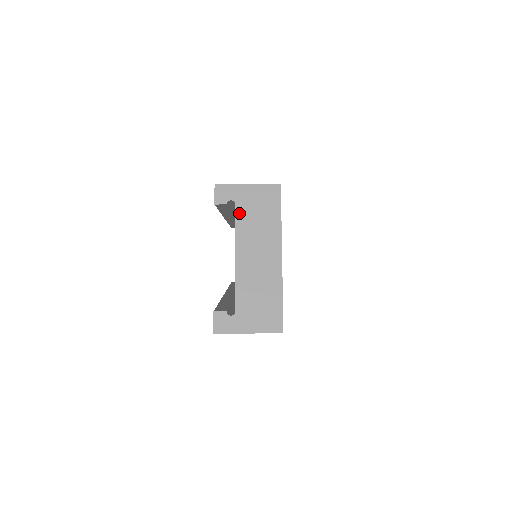
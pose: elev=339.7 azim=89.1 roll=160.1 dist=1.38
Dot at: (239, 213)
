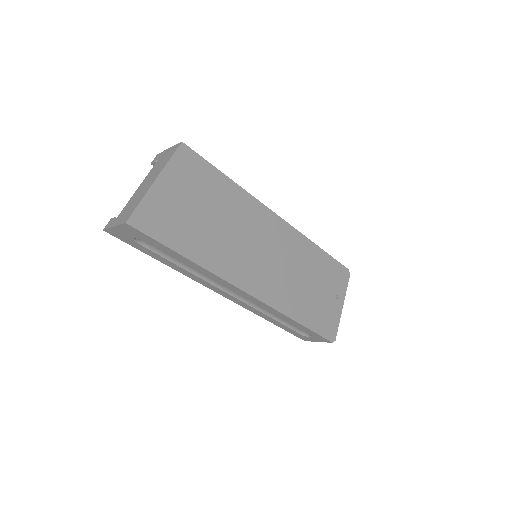
Dot at: (156, 164)
